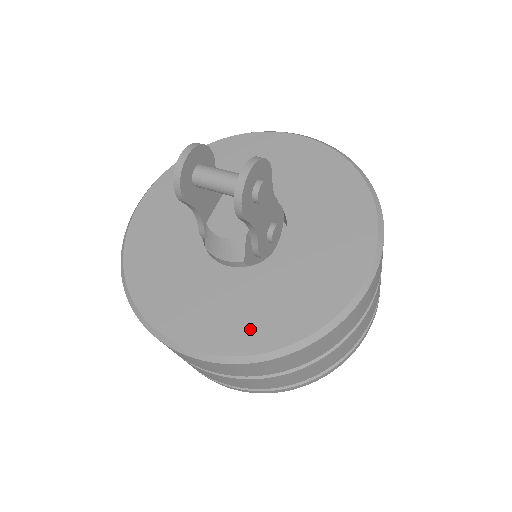
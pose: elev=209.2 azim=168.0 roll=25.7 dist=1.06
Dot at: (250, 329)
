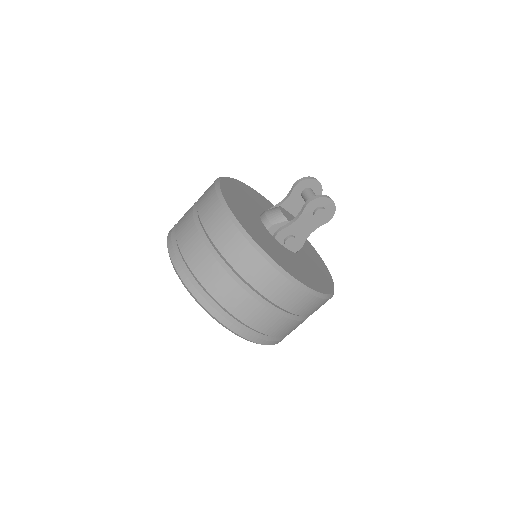
Dot at: (247, 224)
